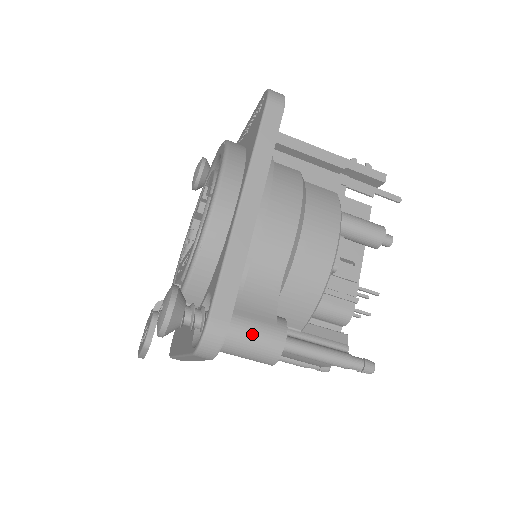
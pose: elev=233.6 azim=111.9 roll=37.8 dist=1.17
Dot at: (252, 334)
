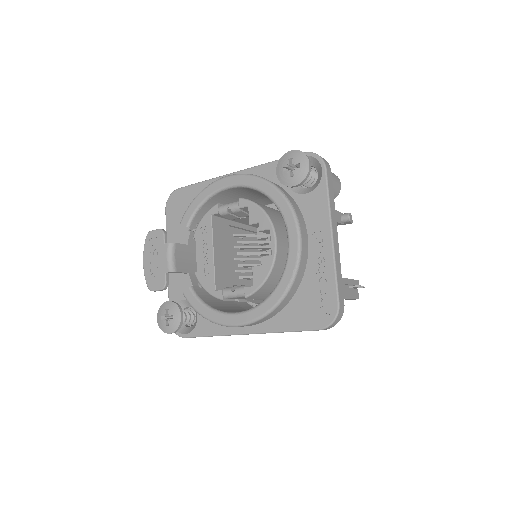
Dot at: occluded
